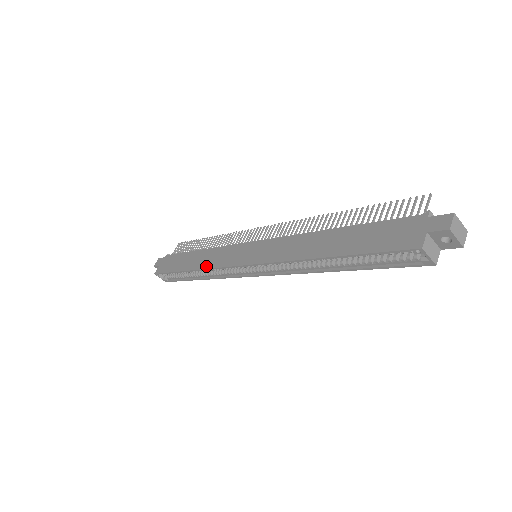
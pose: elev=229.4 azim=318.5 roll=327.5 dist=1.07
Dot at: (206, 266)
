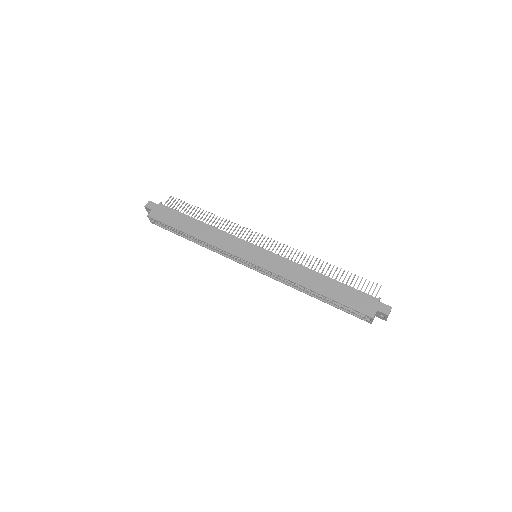
Dot at: (212, 243)
